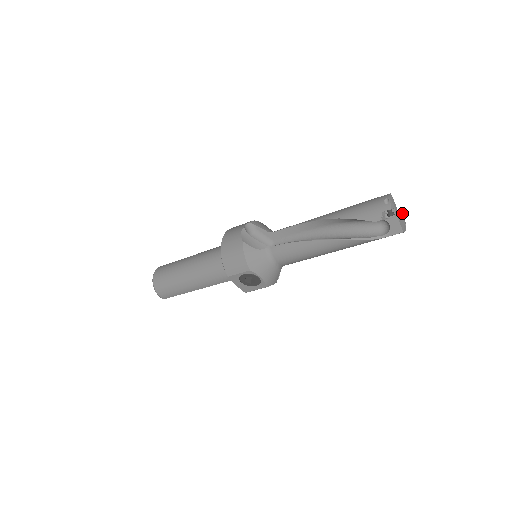
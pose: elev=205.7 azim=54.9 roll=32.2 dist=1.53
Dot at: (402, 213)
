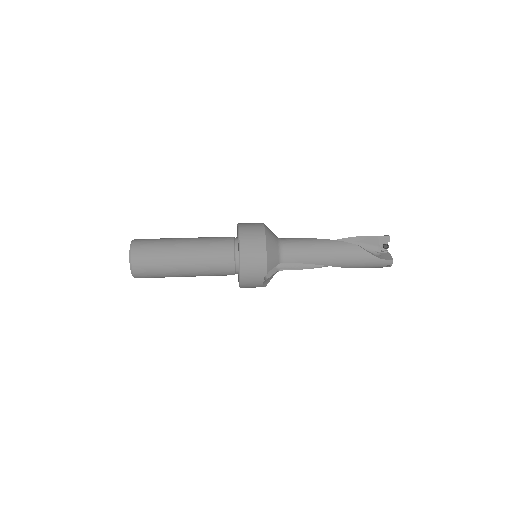
Dot at: (389, 240)
